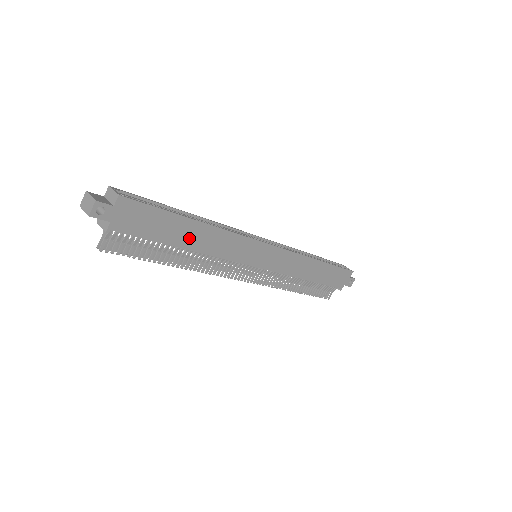
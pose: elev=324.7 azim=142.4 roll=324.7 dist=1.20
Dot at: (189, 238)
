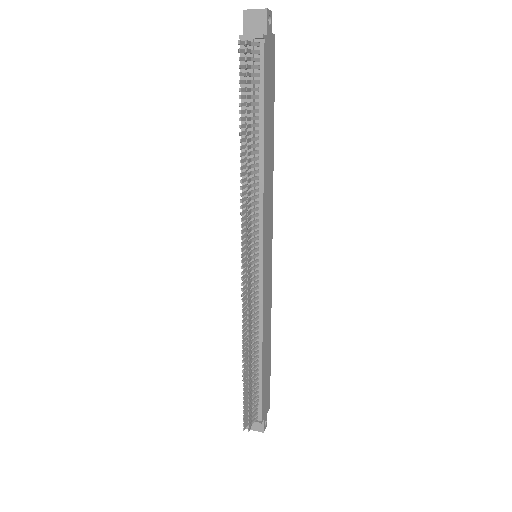
Dot at: (267, 140)
